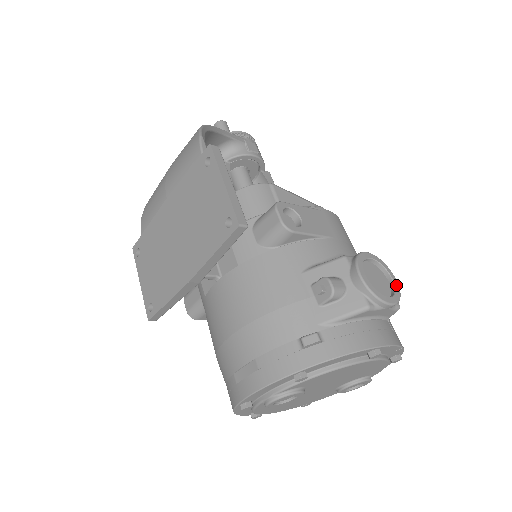
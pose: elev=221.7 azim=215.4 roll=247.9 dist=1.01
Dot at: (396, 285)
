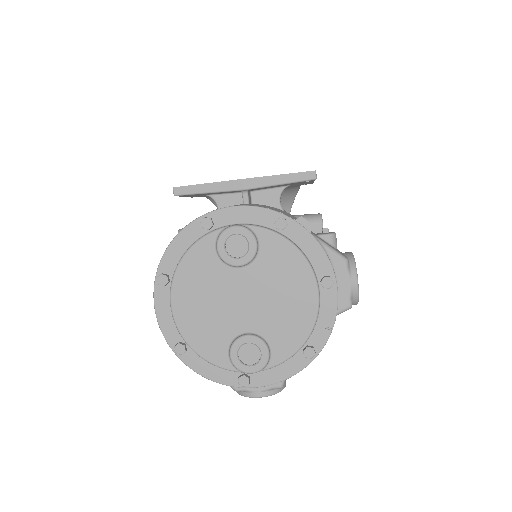
Dot at: occluded
